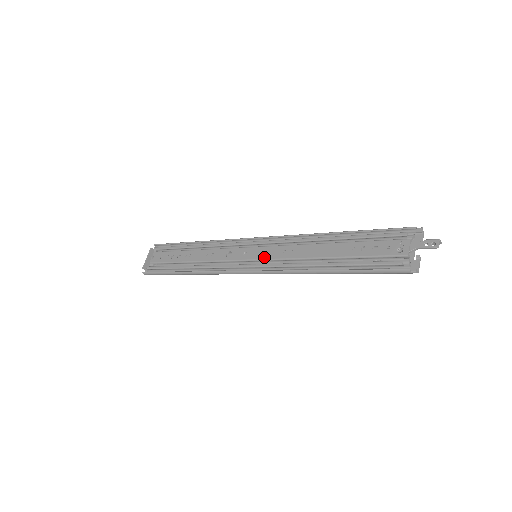
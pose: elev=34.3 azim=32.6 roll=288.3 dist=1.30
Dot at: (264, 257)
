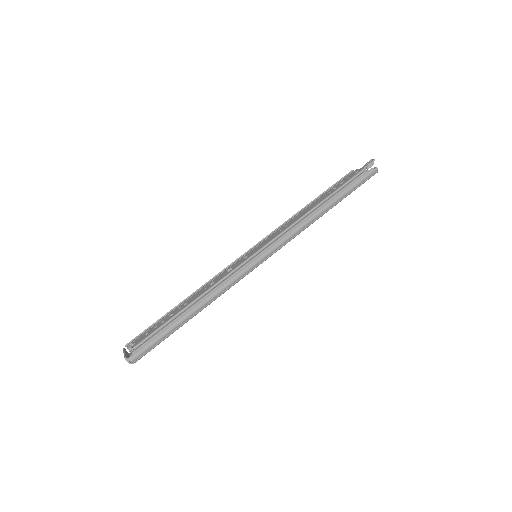
Dot at: (266, 243)
